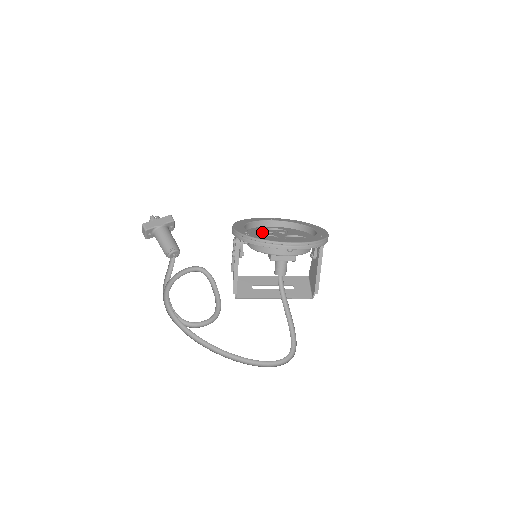
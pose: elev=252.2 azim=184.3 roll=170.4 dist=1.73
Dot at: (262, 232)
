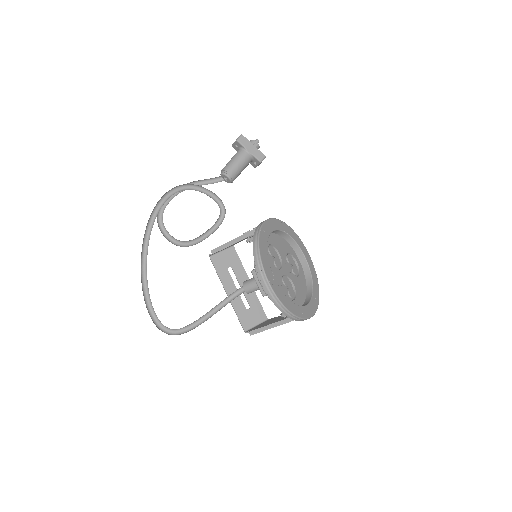
Dot at: (282, 251)
